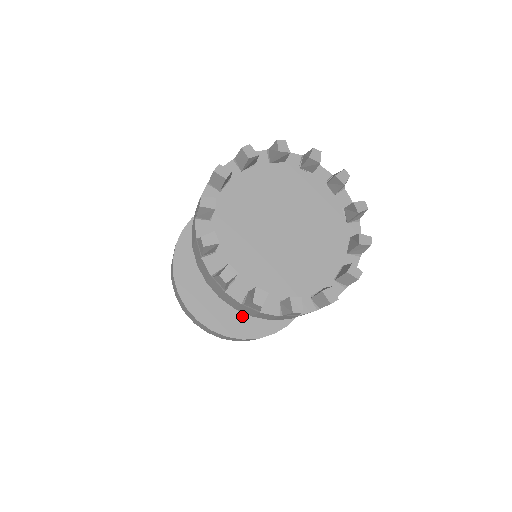
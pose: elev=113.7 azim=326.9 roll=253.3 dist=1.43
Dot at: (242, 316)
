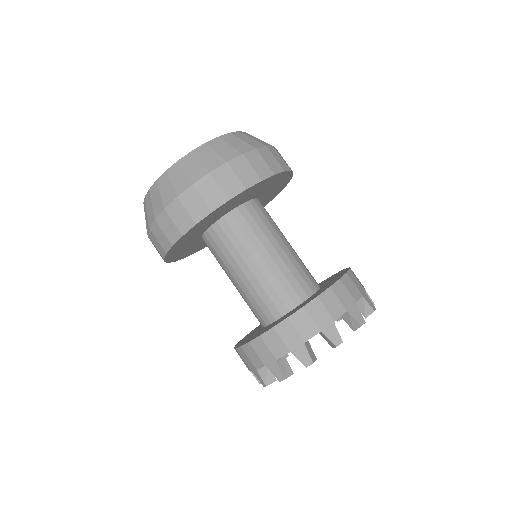
Dot at: (204, 244)
